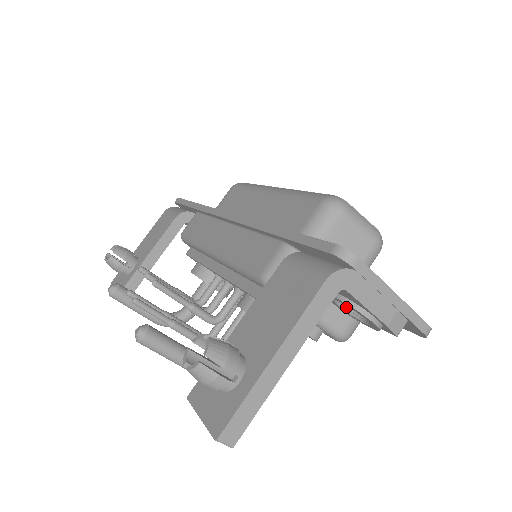
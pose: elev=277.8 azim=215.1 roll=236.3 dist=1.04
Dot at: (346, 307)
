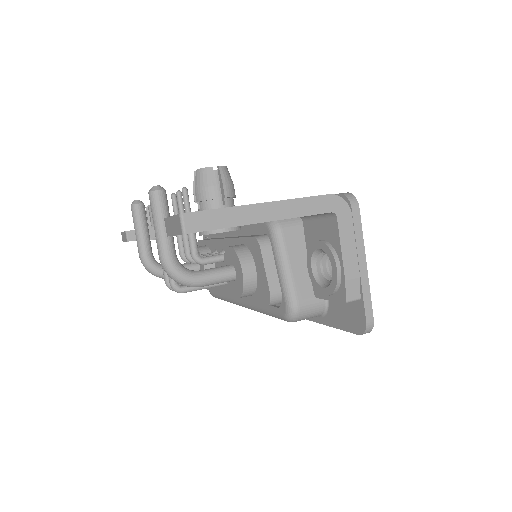
Dot at: (317, 272)
